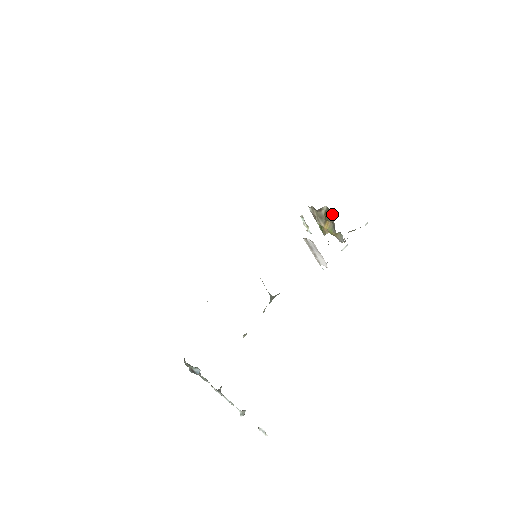
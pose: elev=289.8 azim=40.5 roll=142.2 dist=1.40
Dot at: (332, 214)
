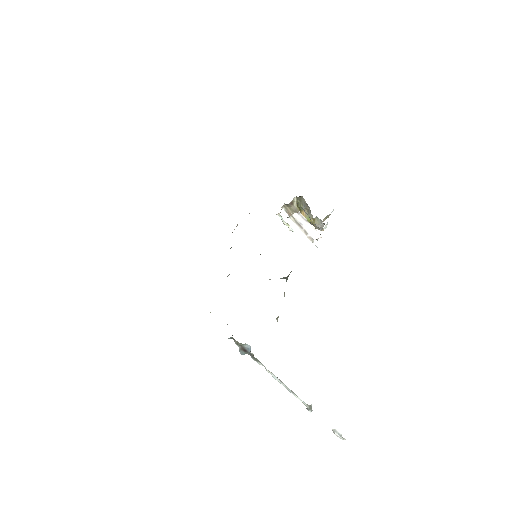
Dot at: (303, 200)
